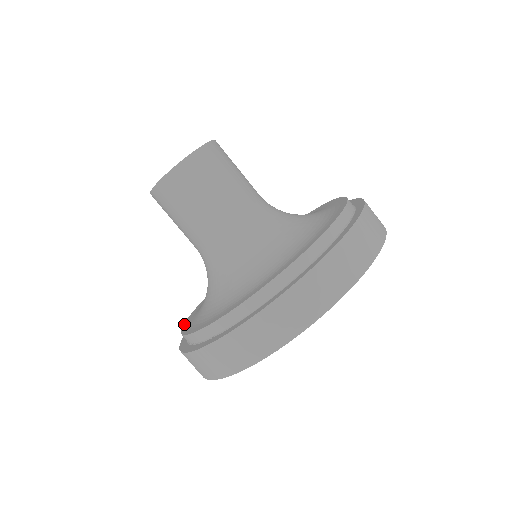
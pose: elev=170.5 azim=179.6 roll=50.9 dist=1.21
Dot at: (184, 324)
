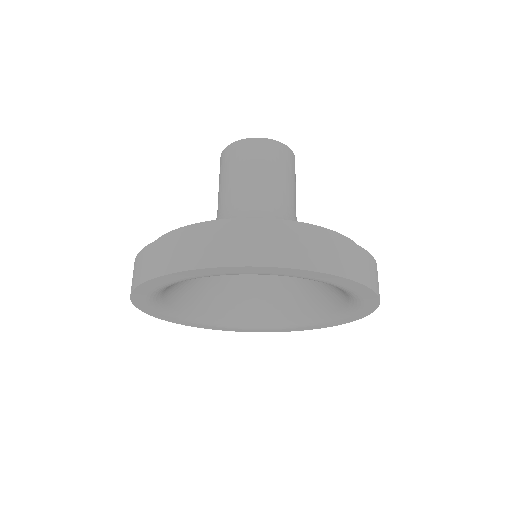
Dot at: occluded
